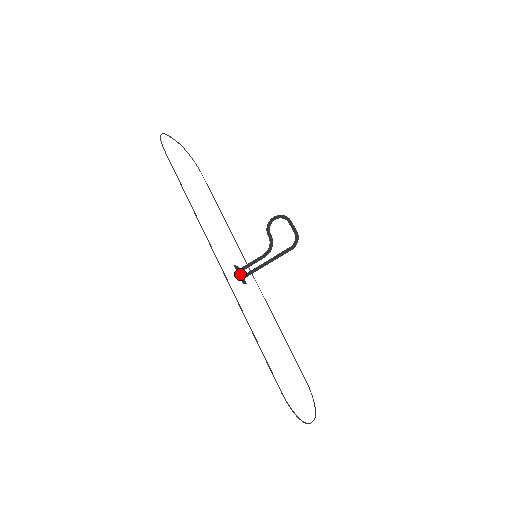
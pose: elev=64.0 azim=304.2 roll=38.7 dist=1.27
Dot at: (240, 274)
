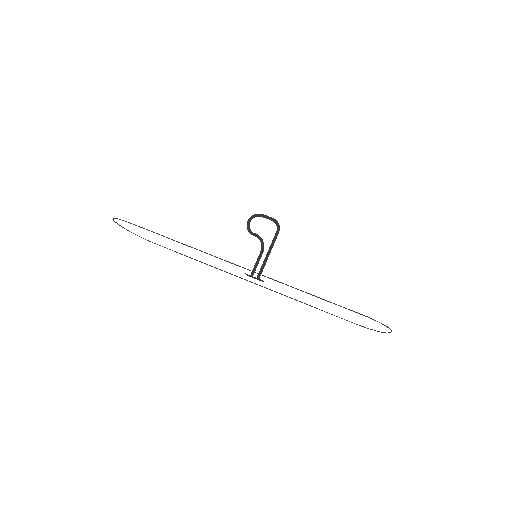
Dot at: (254, 278)
